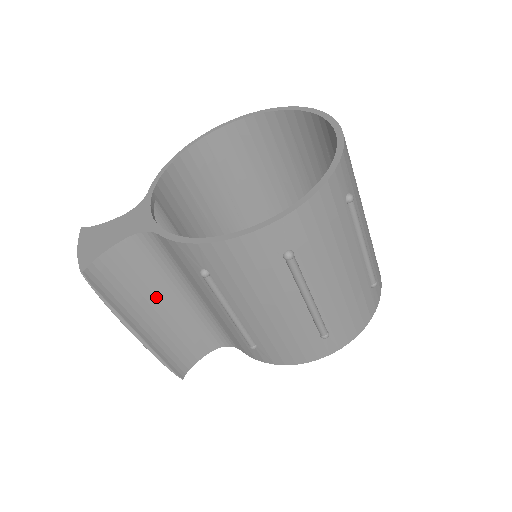
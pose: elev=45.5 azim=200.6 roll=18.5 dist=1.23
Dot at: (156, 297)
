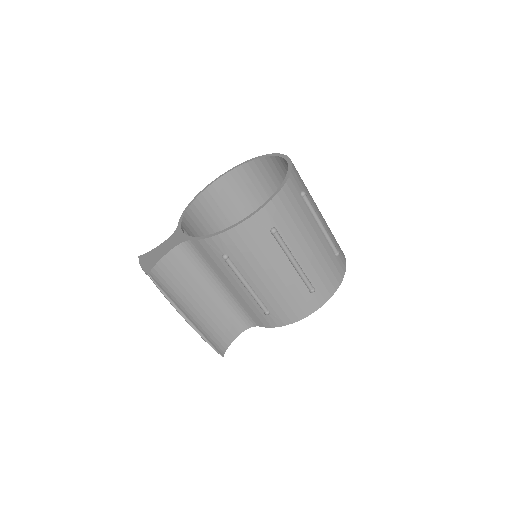
Dot at: (195, 292)
